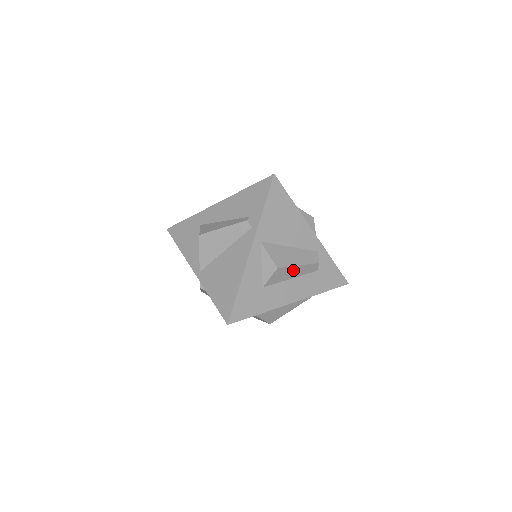
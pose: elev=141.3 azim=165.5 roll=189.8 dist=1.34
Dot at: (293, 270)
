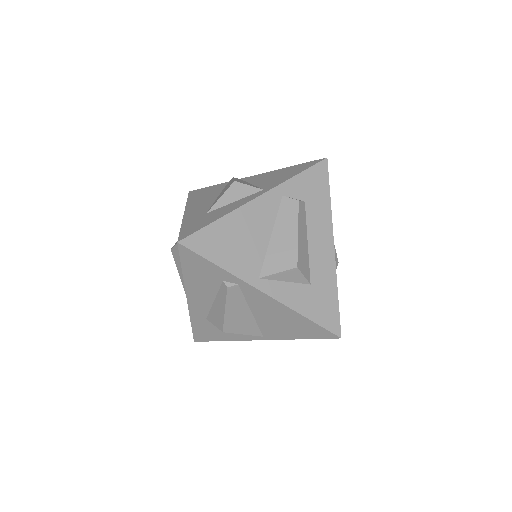
Dot at: (301, 241)
